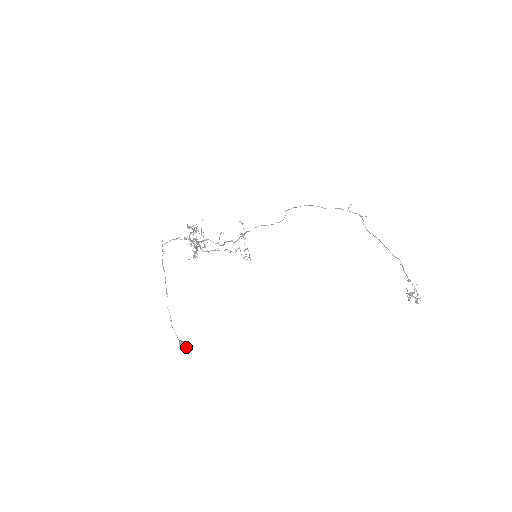
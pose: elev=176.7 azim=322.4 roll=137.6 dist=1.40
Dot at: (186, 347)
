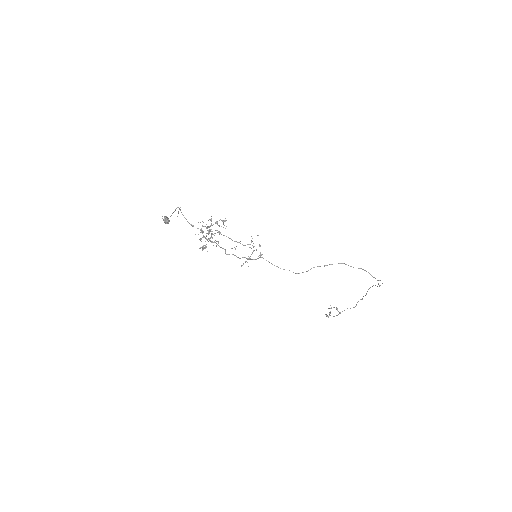
Dot at: occluded
